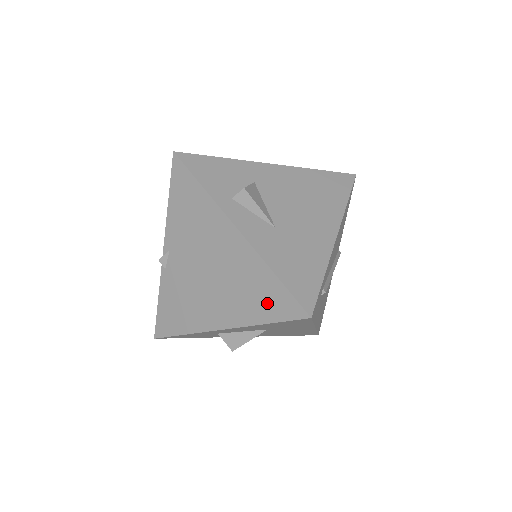
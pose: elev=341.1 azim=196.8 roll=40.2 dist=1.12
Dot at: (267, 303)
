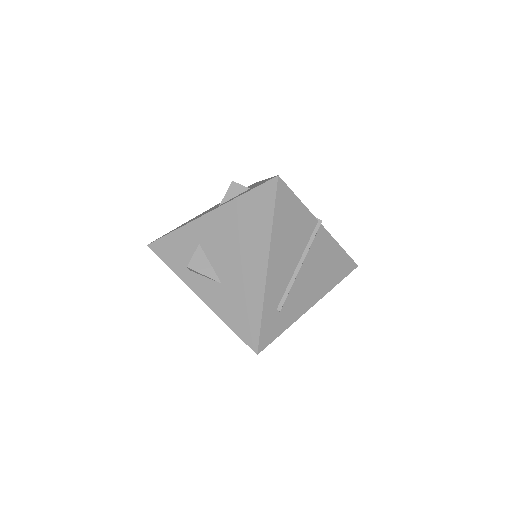
Dot at: occluded
